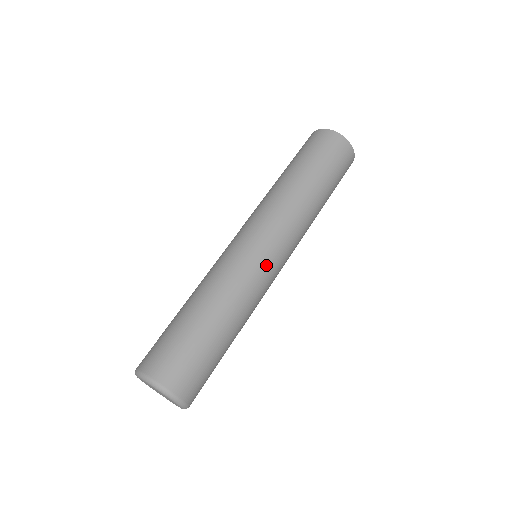
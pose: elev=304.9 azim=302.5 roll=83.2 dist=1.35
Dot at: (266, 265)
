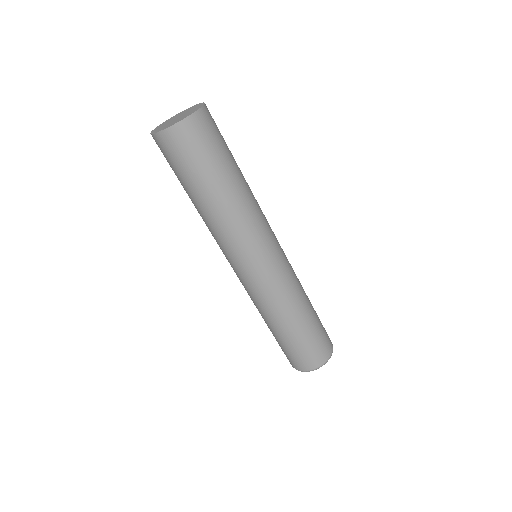
Dot at: (280, 265)
